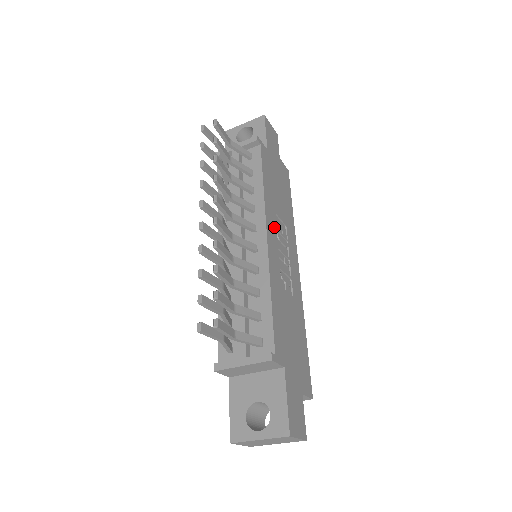
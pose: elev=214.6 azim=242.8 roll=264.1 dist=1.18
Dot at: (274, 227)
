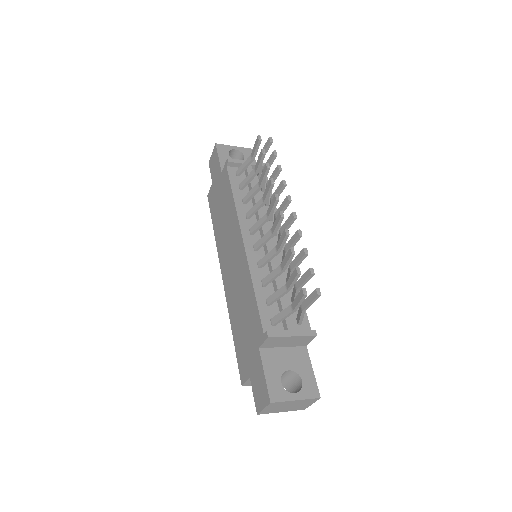
Dot at: occluded
